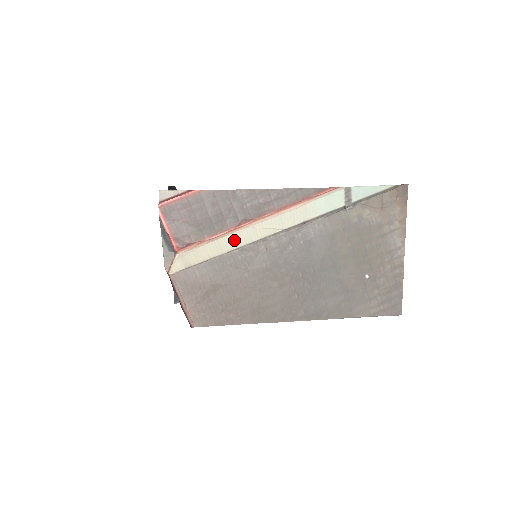
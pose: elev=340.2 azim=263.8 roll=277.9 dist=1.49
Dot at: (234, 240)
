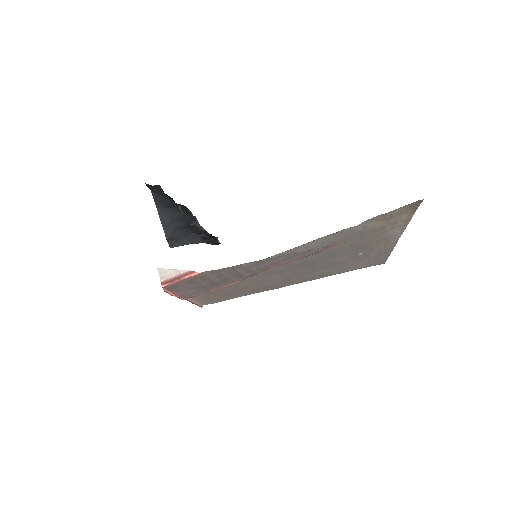
Dot at: occluded
